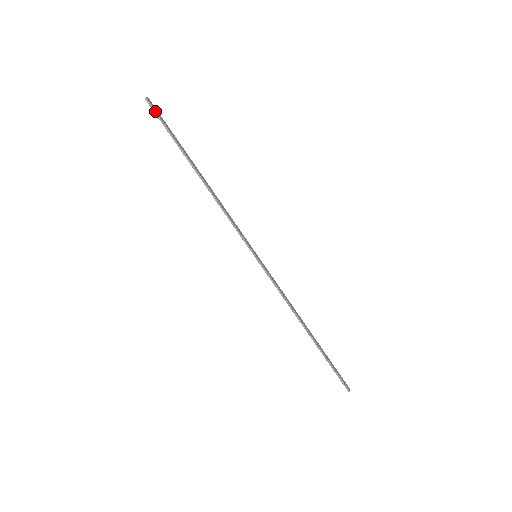
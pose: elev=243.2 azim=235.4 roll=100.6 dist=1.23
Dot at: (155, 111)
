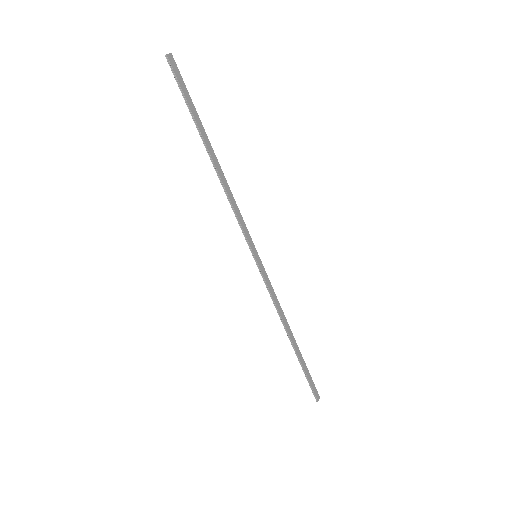
Dot at: (174, 73)
